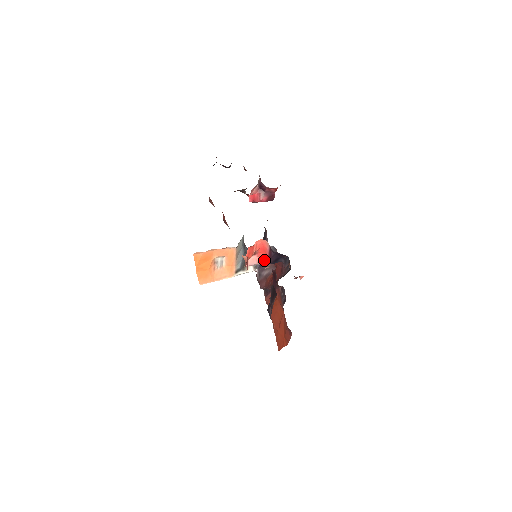
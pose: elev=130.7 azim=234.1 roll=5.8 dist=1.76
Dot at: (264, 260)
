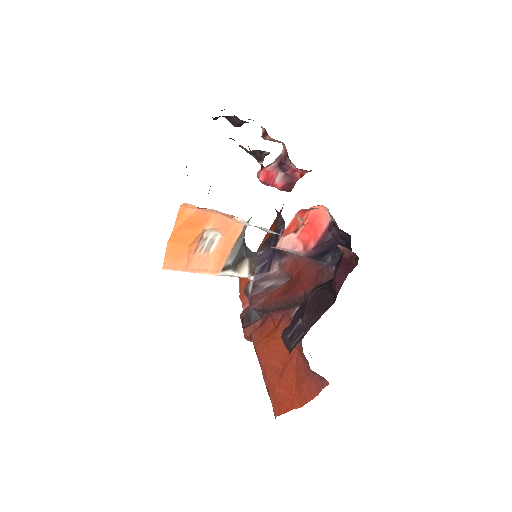
Dot at: (306, 246)
